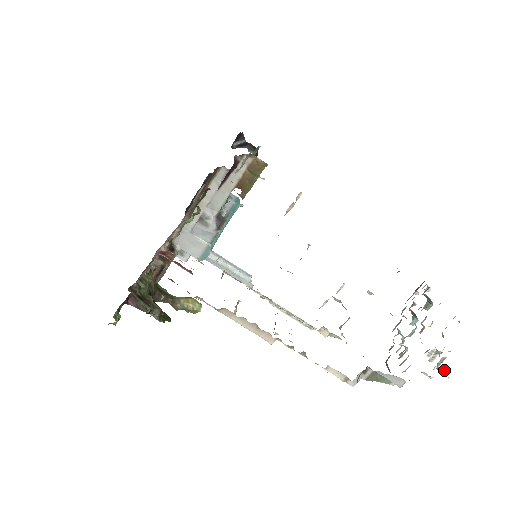
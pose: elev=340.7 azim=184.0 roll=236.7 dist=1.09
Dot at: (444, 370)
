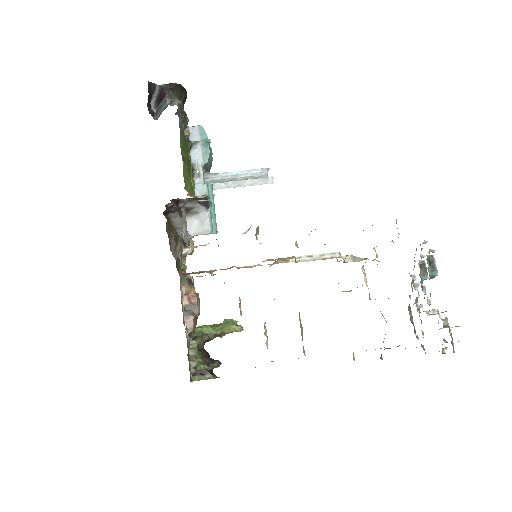
Dot at: (457, 326)
